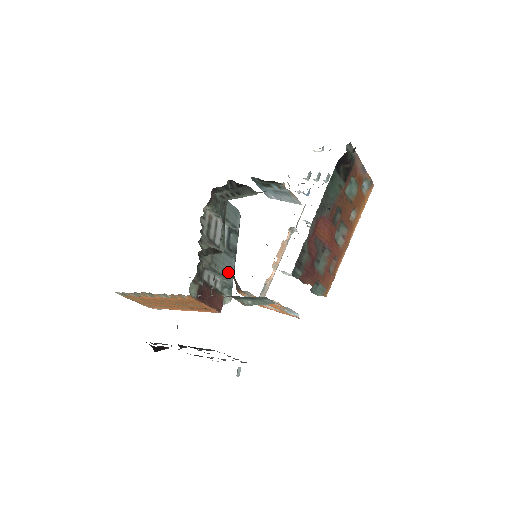
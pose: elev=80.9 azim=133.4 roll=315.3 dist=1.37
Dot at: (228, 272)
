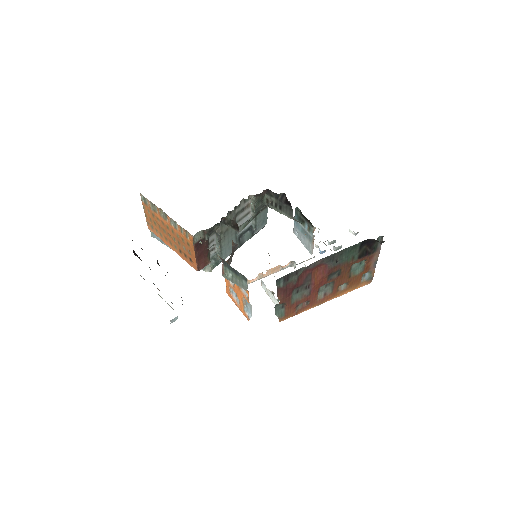
Dot at: (233, 245)
